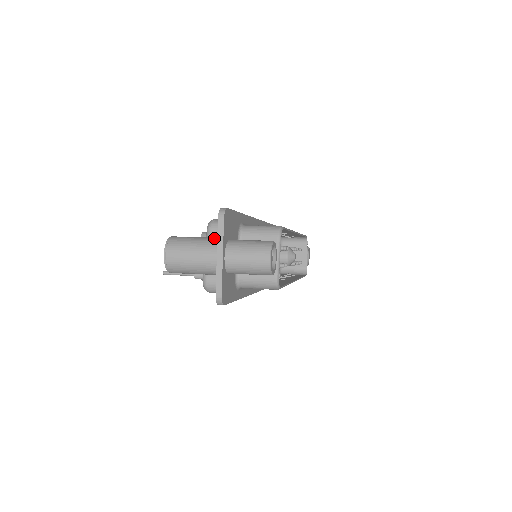
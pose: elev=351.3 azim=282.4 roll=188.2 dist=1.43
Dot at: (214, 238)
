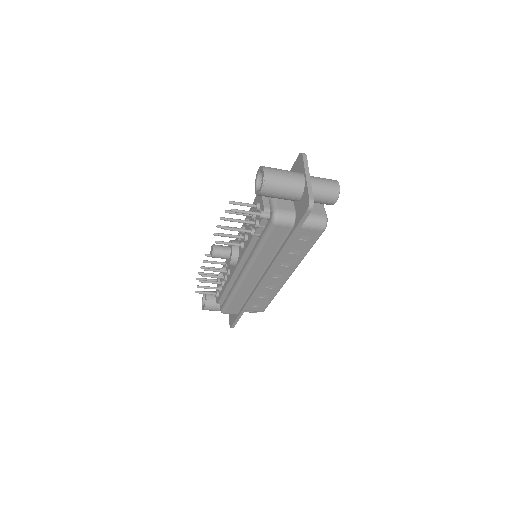
Dot at: occluded
